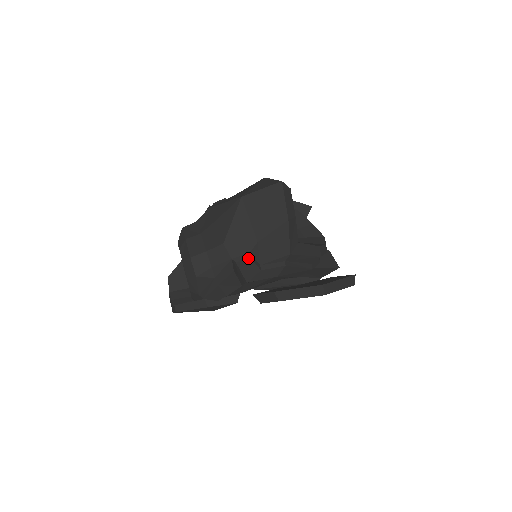
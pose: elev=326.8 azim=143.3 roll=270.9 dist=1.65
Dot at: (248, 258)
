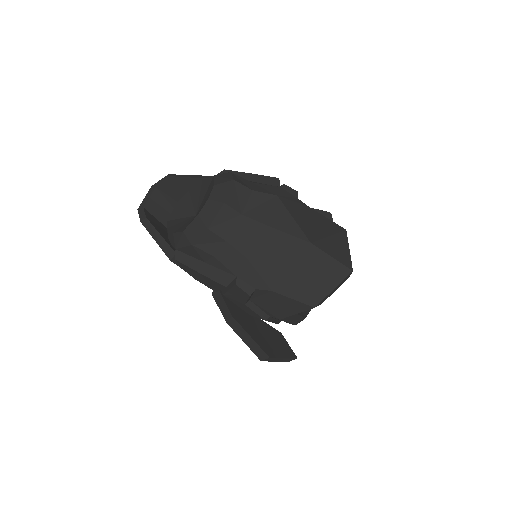
Dot at: (249, 293)
